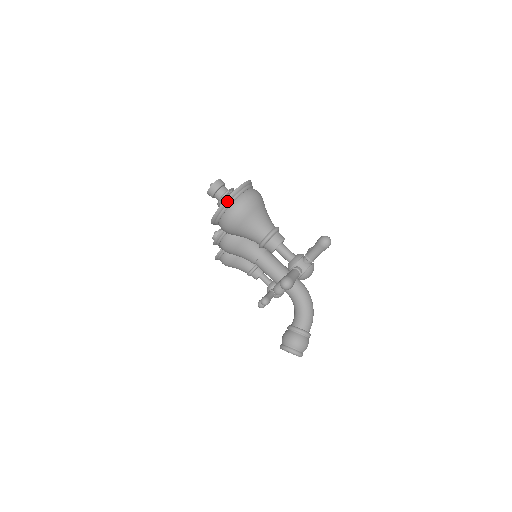
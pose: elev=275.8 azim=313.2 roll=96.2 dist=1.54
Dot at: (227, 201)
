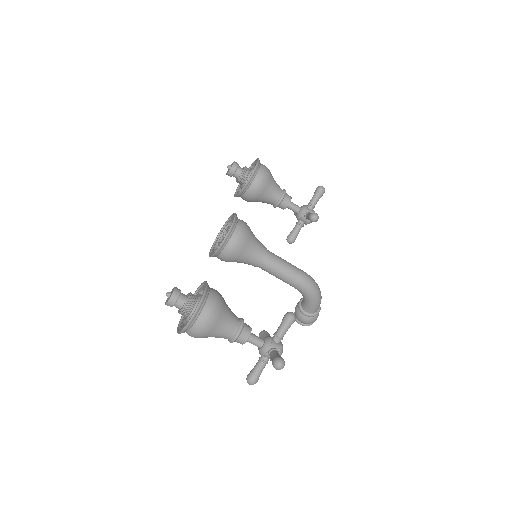
Dot at: (180, 333)
